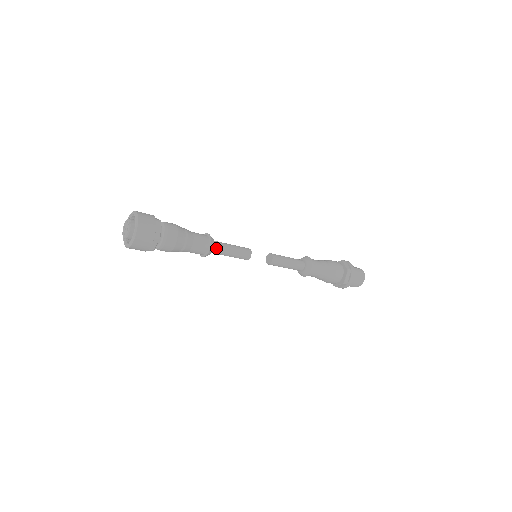
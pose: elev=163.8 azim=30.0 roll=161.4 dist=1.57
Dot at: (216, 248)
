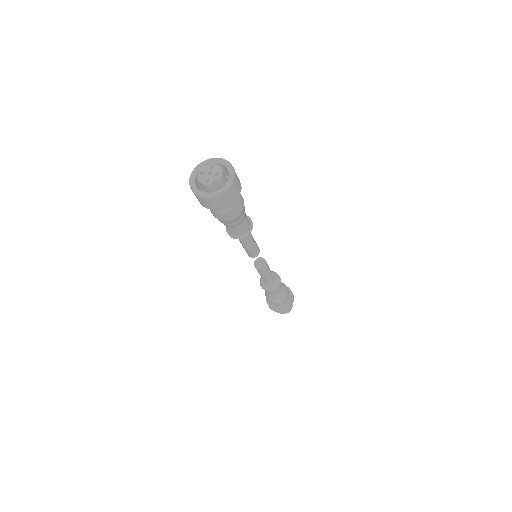
Dot at: occluded
